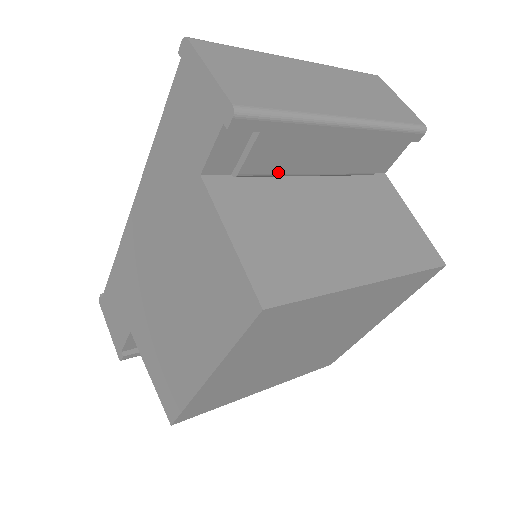
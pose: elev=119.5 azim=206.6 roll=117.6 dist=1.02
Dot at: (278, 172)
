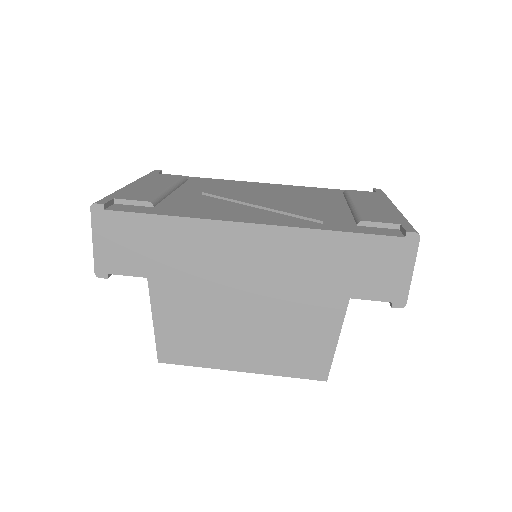
Dot at: occluded
